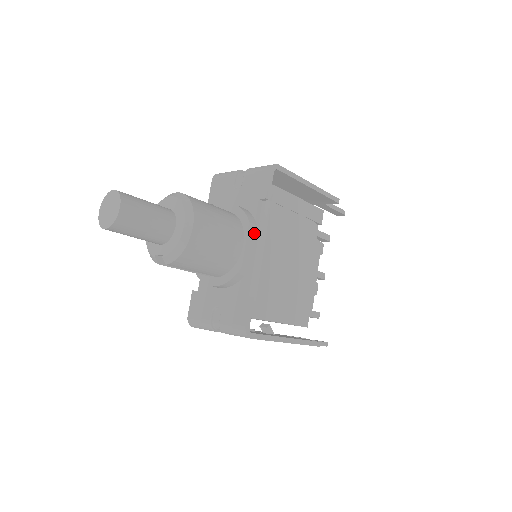
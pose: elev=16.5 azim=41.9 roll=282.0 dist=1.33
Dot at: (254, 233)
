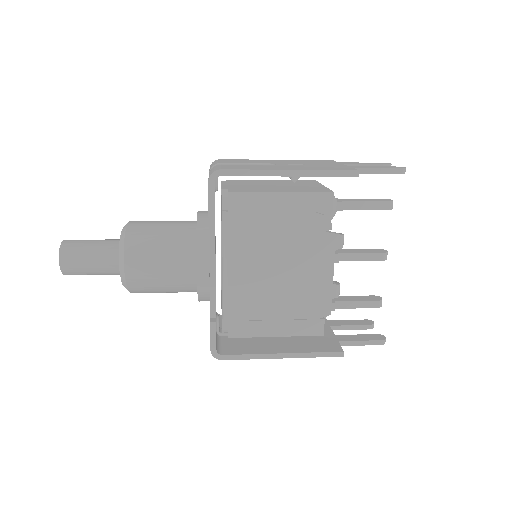
Dot at: (207, 254)
